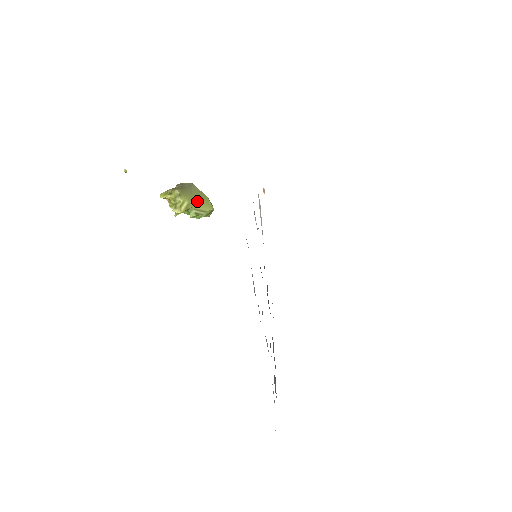
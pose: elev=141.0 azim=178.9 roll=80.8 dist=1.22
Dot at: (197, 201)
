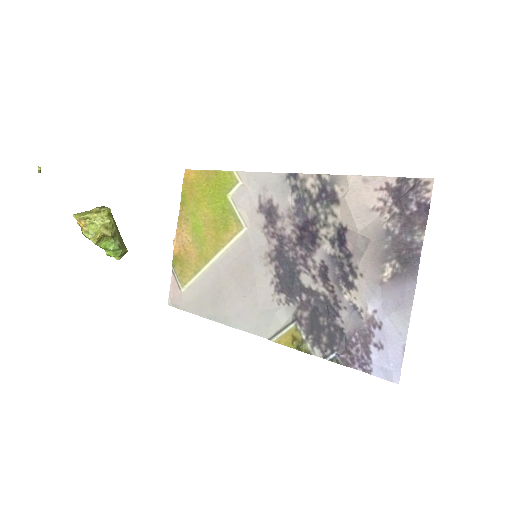
Dot at: (118, 233)
